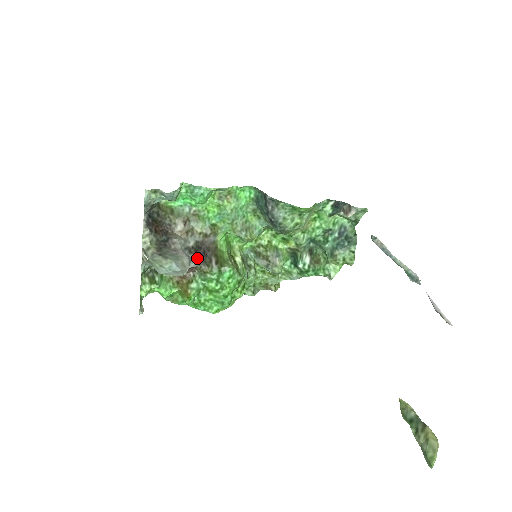
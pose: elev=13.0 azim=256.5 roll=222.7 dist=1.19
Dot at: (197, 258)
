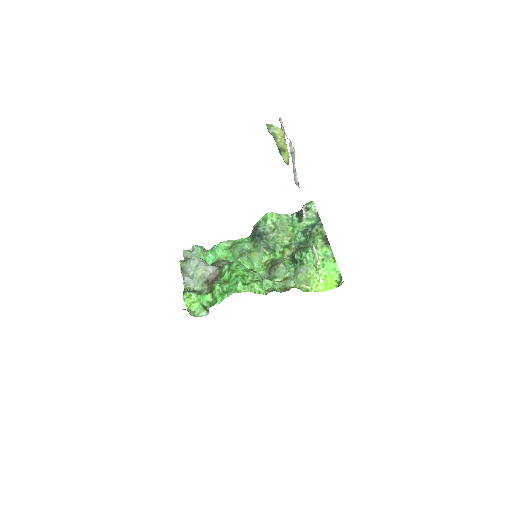
Dot at: (215, 266)
